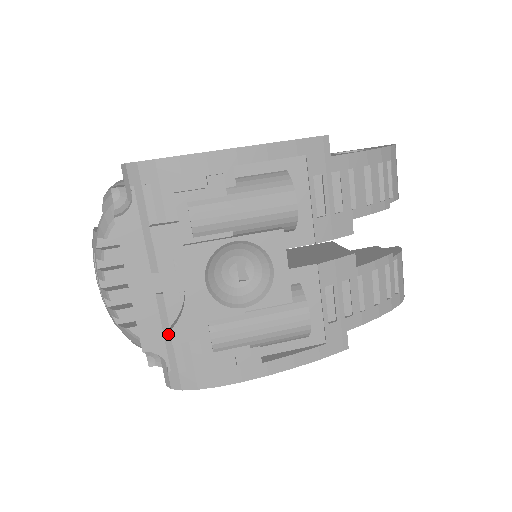
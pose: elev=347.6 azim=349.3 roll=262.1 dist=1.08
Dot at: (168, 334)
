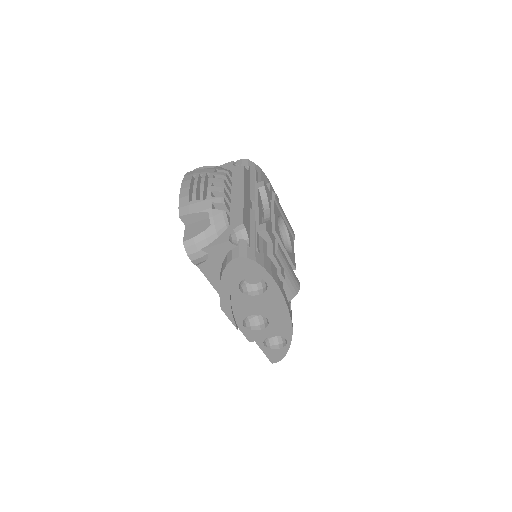
Dot at: (253, 229)
